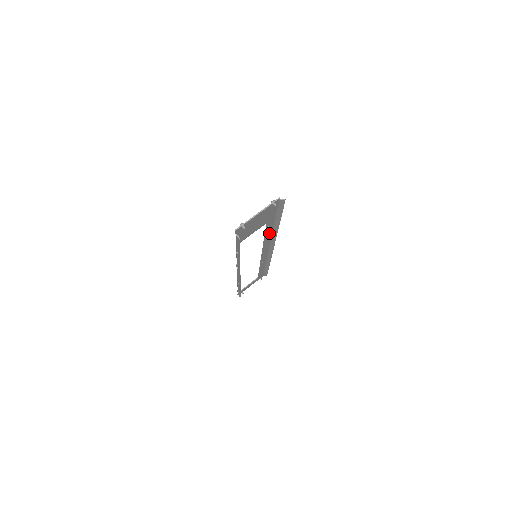
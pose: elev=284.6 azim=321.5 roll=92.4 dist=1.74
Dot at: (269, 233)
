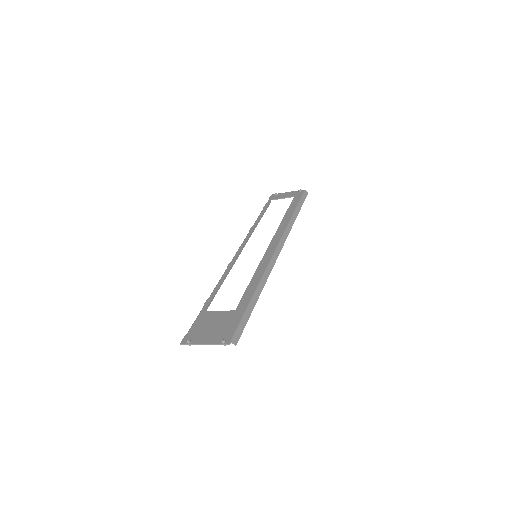
Dot at: (255, 282)
